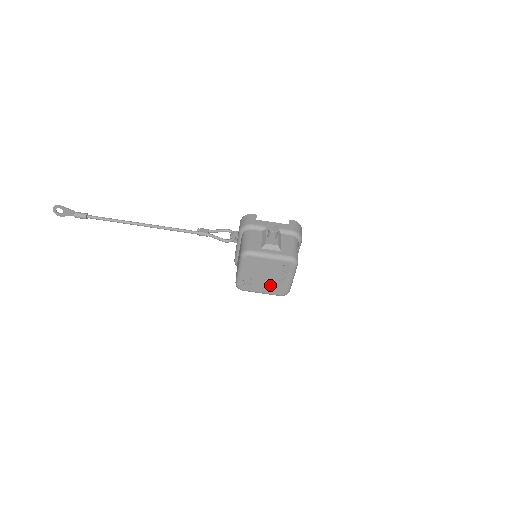
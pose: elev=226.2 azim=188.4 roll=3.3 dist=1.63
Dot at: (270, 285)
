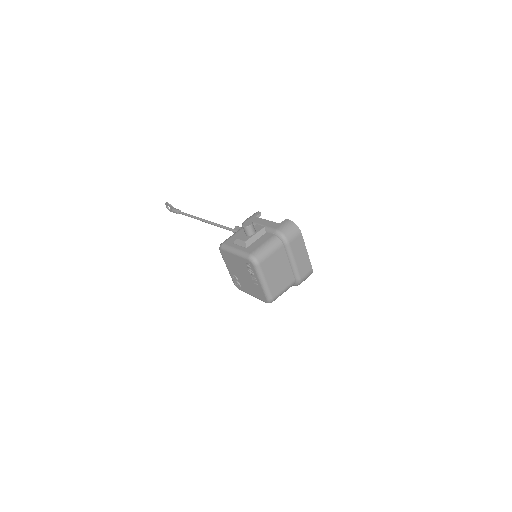
Dot at: (251, 287)
